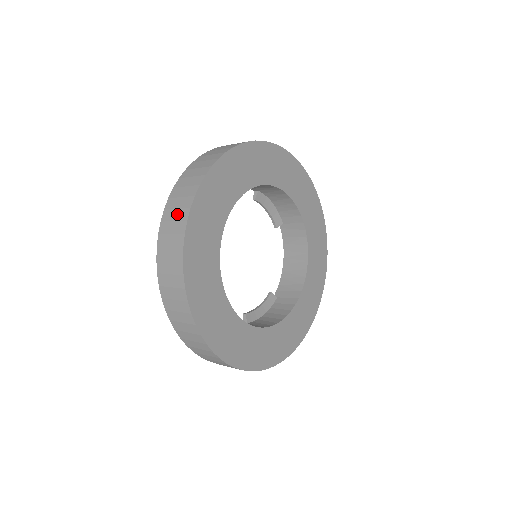
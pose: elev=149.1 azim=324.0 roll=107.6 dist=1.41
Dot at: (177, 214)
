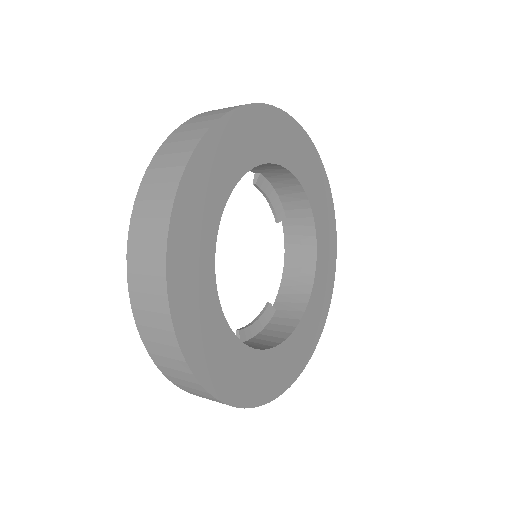
Dot at: (159, 190)
